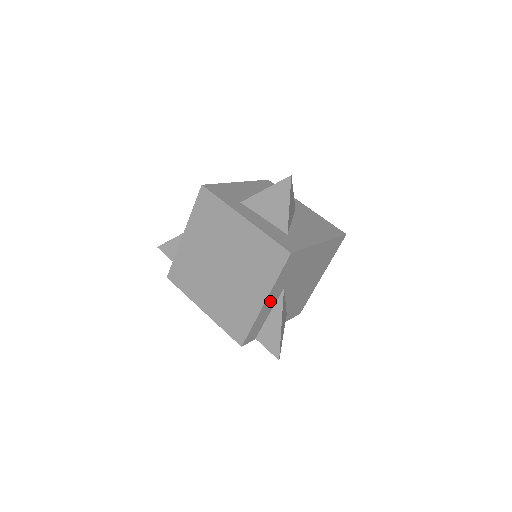
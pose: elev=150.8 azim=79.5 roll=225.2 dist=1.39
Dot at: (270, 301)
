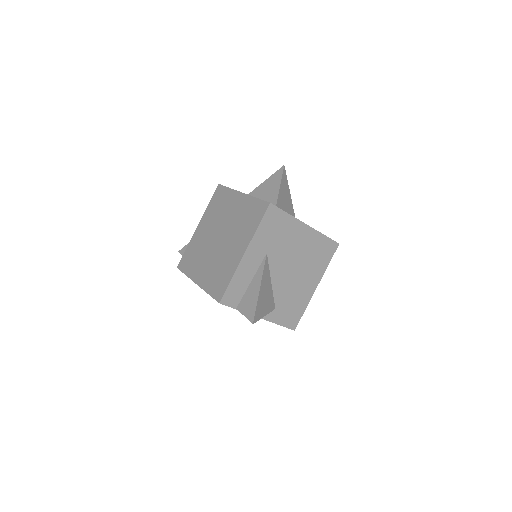
Dot at: (251, 258)
